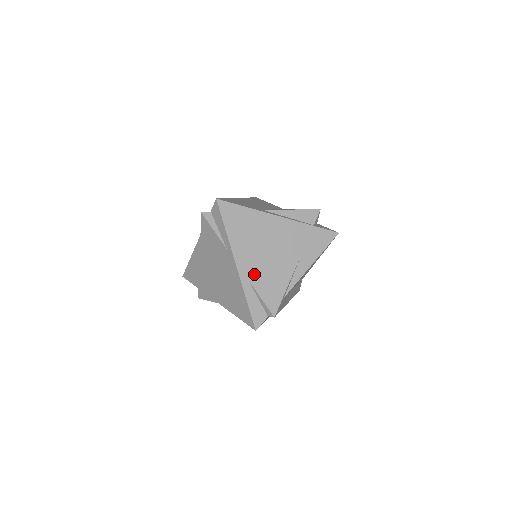
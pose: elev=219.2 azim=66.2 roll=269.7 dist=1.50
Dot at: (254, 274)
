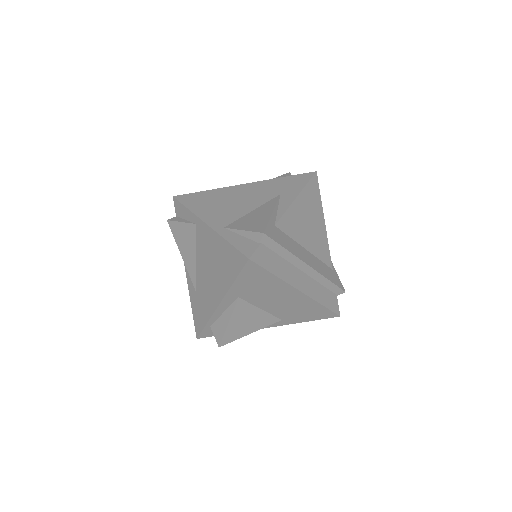
Dot at: (229, 222)
